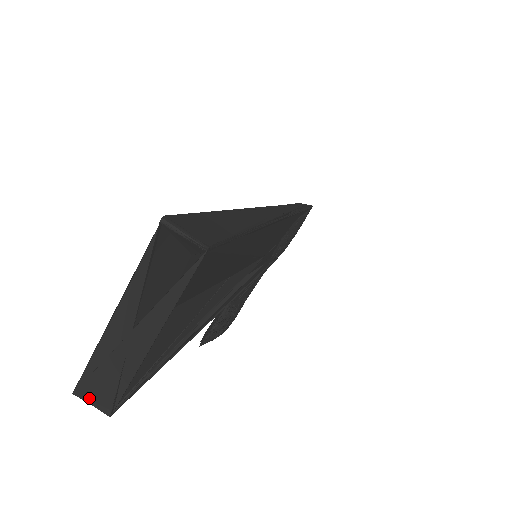
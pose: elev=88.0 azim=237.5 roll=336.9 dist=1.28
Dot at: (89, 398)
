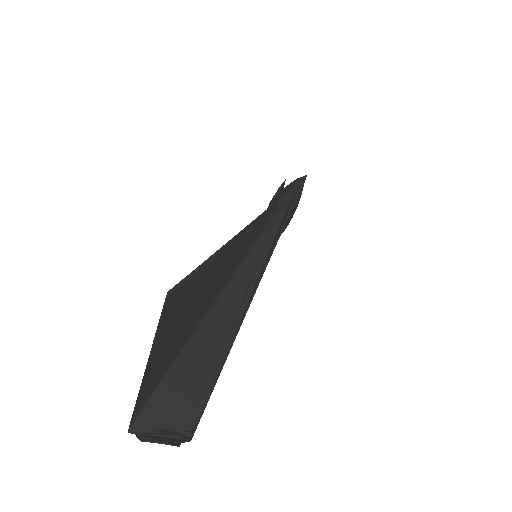
Dot at: (156, 442)
